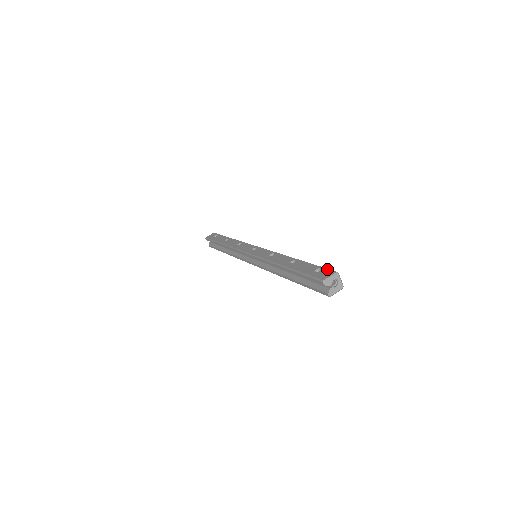
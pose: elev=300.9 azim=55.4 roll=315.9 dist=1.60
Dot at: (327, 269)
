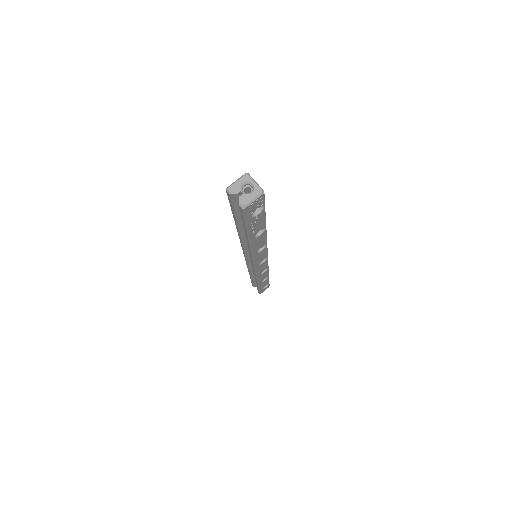
Dot at: occluded
